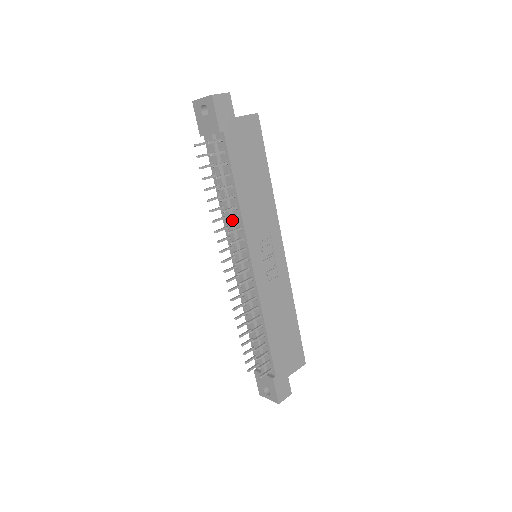
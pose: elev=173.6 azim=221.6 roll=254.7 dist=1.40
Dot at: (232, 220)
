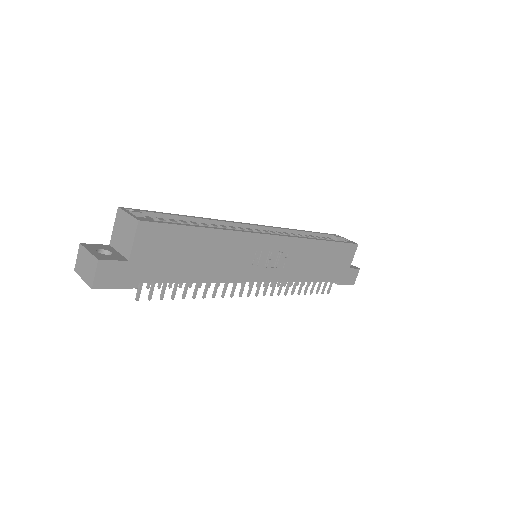
Dot at: (216, 290)
